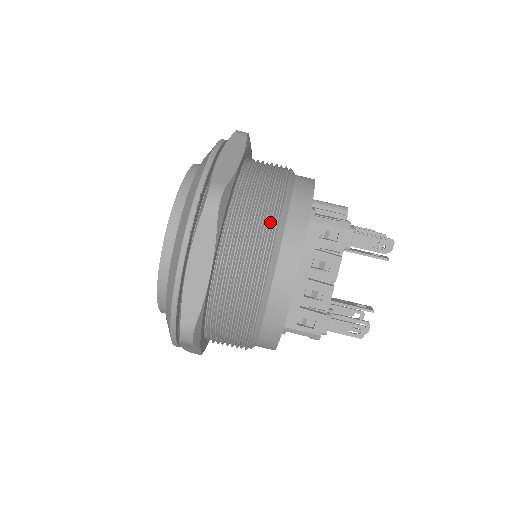
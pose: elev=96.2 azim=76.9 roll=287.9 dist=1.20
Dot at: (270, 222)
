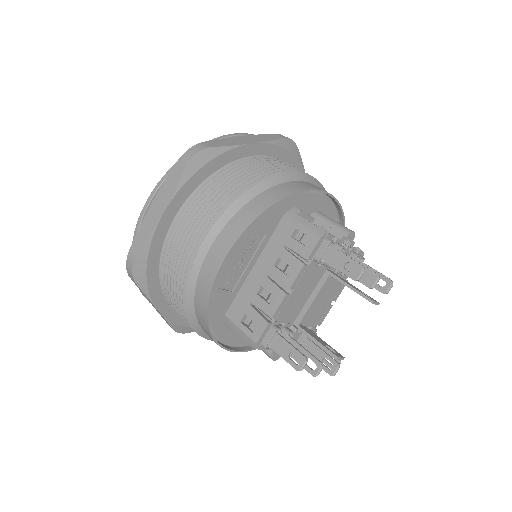
Dot at: (236, 193)
